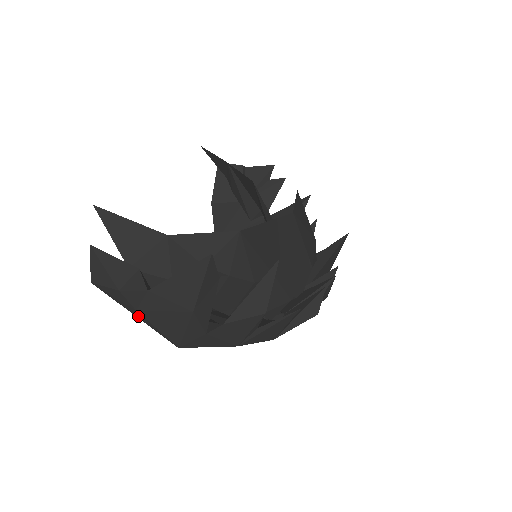
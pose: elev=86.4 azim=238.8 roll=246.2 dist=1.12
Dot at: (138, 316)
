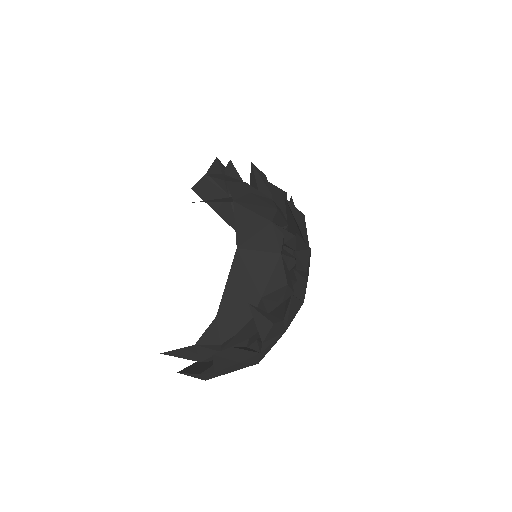
Dot at: occluded
